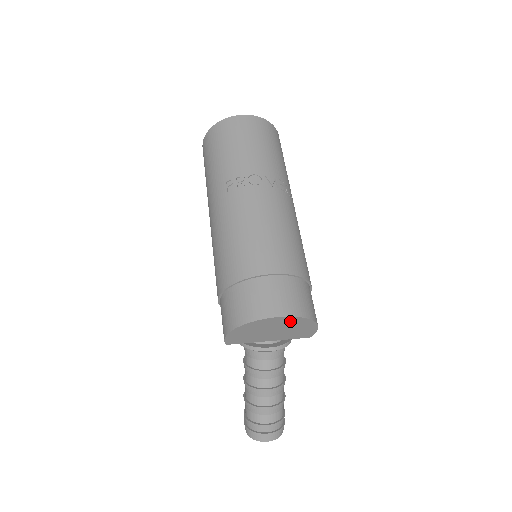
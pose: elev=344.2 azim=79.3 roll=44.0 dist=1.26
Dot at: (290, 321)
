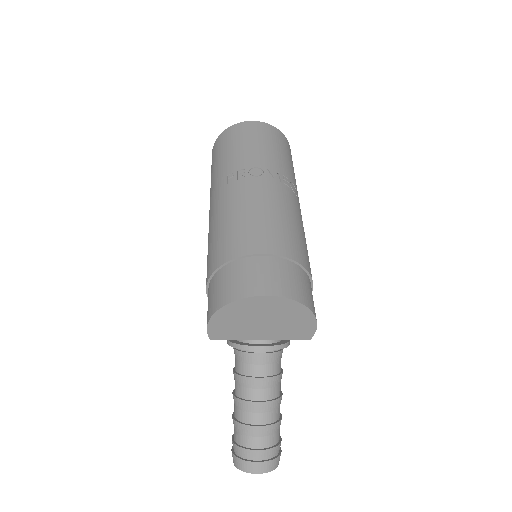
Dot at: (281, 306)
